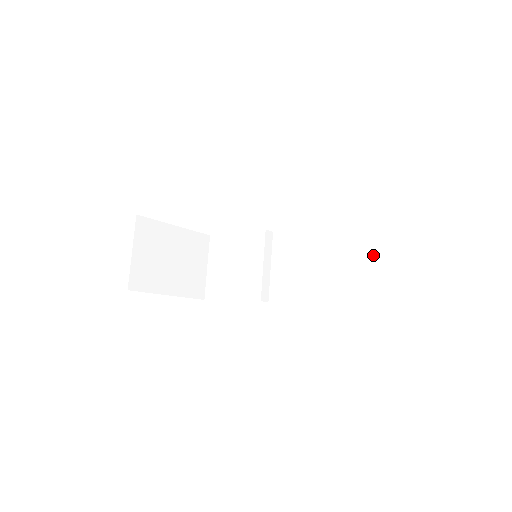
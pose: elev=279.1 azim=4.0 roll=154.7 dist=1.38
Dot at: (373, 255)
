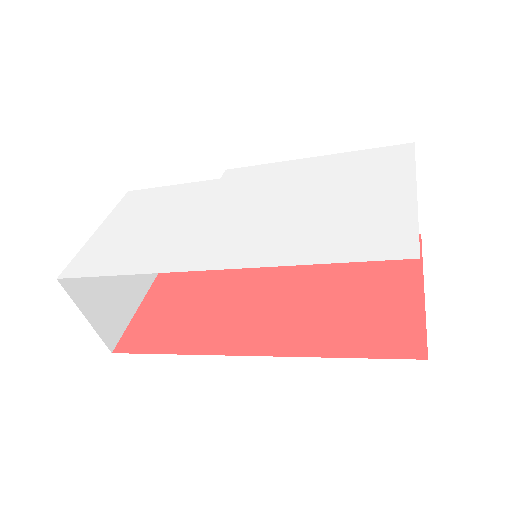
Dot at: occluded
